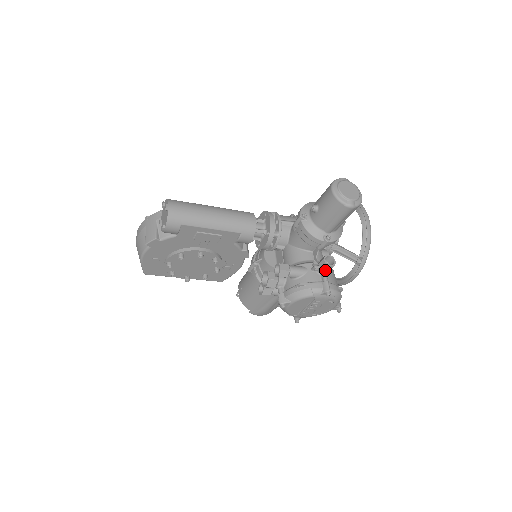
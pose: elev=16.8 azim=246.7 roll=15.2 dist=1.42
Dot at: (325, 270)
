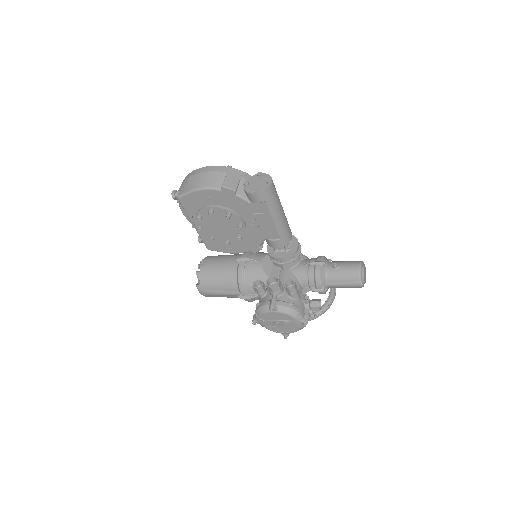
Dot at: (312, 308)
